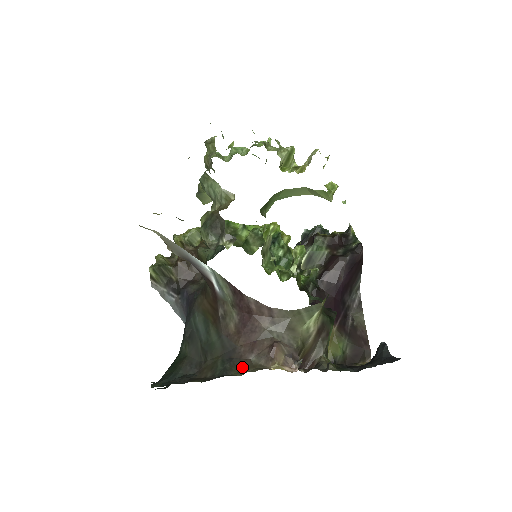
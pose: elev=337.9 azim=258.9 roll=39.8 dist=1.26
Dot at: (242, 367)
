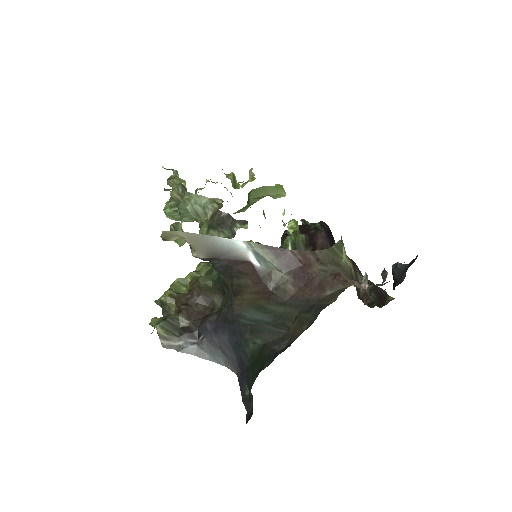
Dot at: (329, 300)
